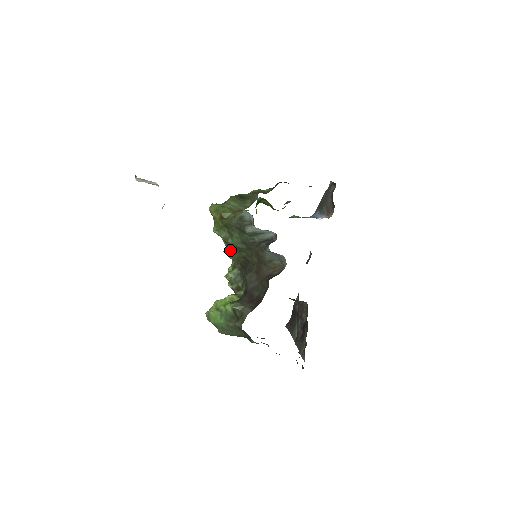
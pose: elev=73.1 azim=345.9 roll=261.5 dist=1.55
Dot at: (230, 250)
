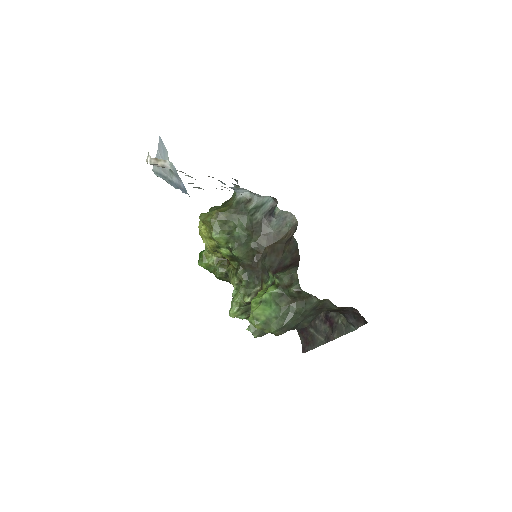
Dot at: (238, 246)
